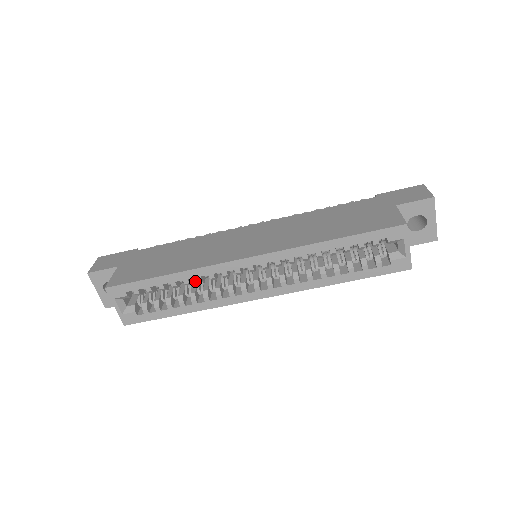
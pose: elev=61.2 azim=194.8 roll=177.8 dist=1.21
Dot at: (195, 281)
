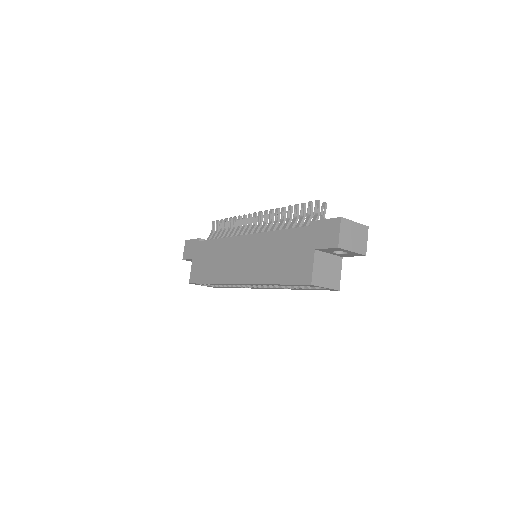
Dot at: occluded
